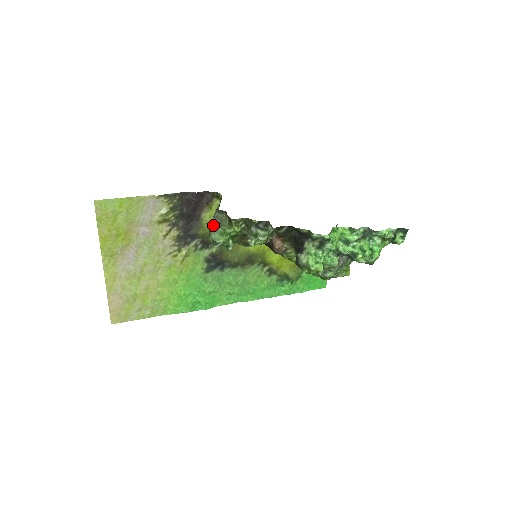
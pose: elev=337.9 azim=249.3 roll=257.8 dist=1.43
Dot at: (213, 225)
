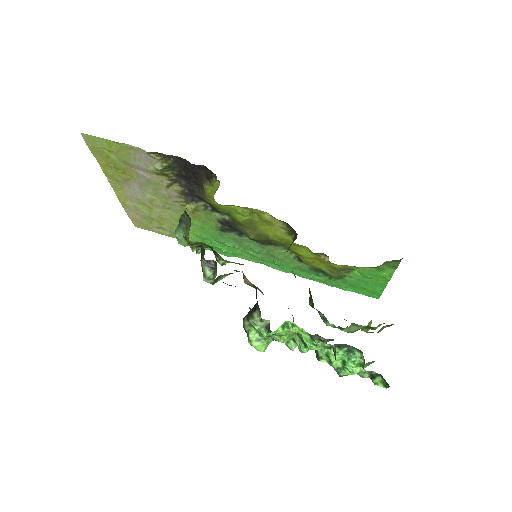
Dot at: (181, 222)
